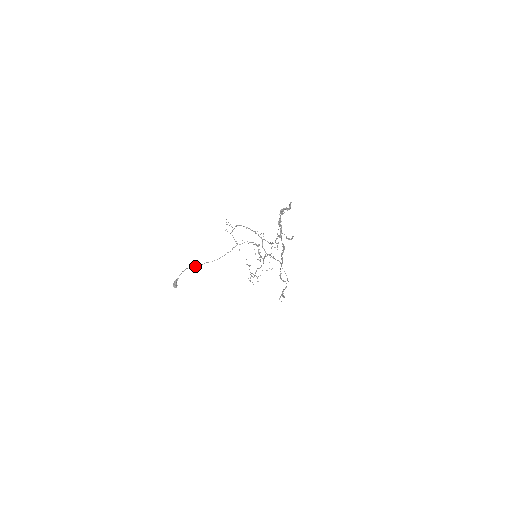
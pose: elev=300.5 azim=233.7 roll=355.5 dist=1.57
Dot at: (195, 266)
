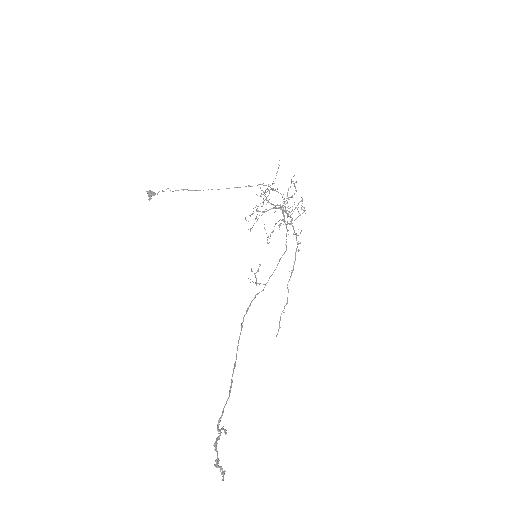
Dot at: (189, 190)
